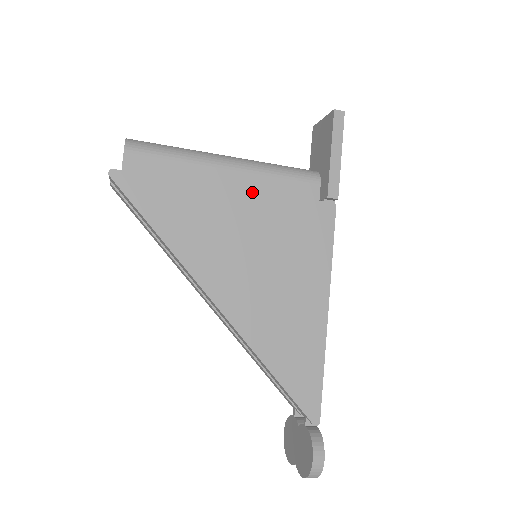
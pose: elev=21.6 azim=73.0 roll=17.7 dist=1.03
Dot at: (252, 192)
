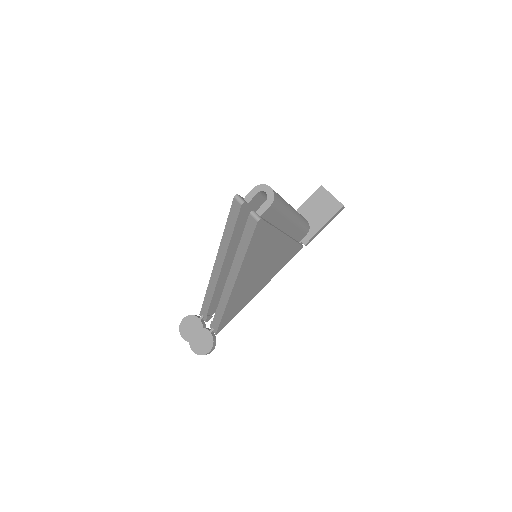
Dot at: (289, 238)
